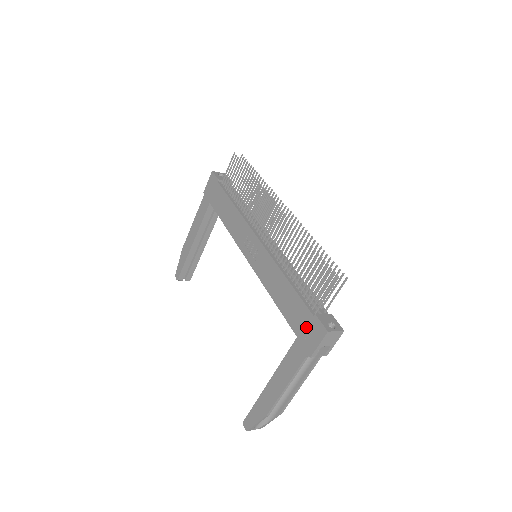
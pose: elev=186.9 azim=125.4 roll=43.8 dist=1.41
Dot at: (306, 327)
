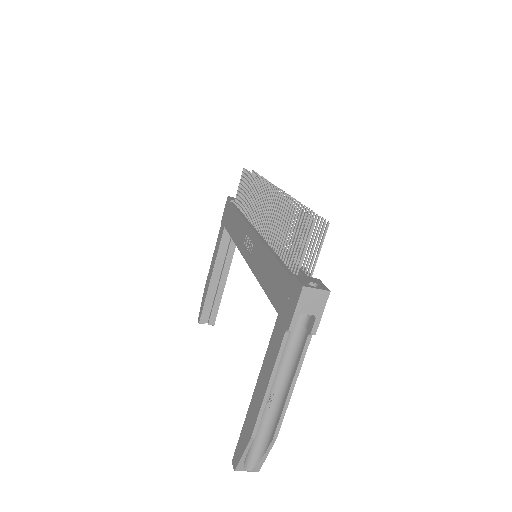
Dot at: (285, 295)
